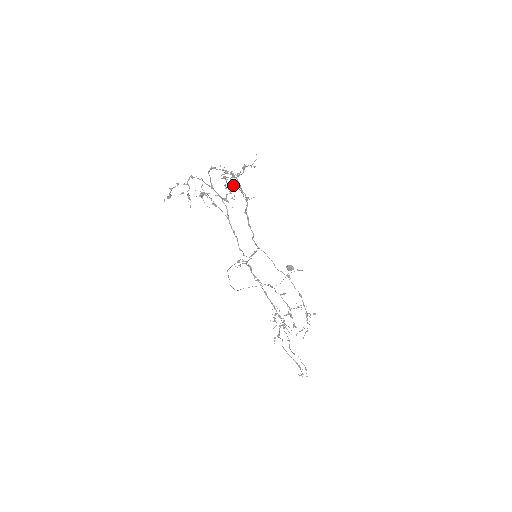
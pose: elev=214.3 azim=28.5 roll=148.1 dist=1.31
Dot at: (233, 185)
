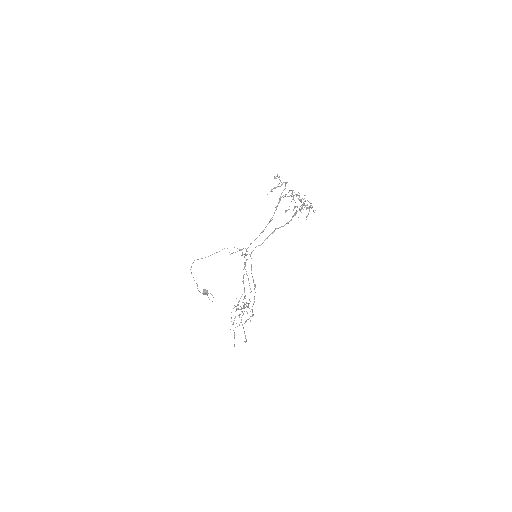
Dot at: occluded
